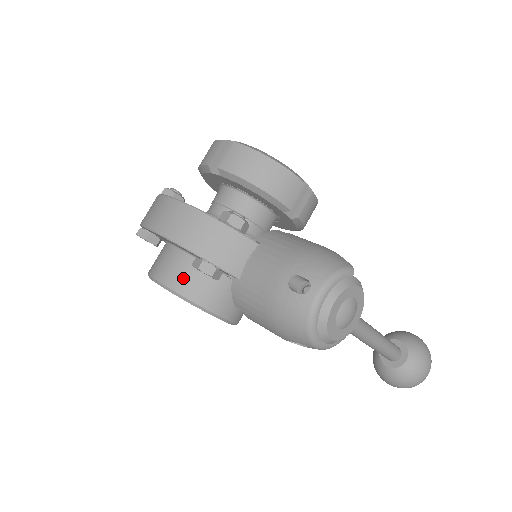
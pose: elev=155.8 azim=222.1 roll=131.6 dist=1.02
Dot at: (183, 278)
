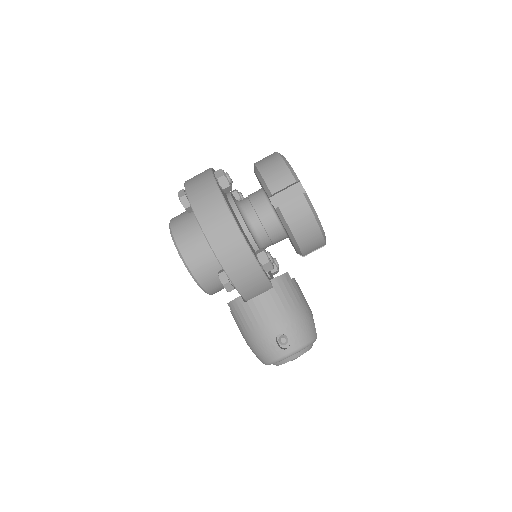
Dot at: (203, 267)
